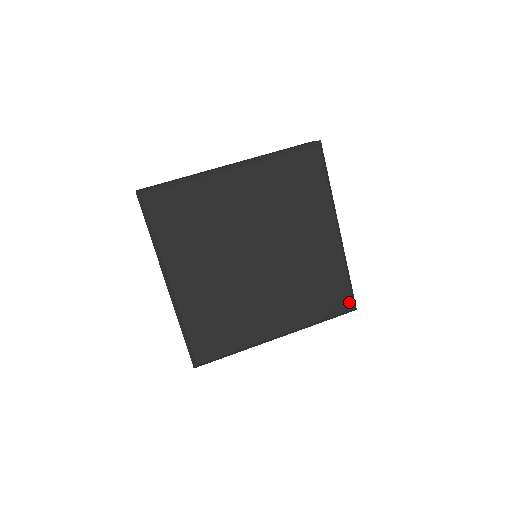
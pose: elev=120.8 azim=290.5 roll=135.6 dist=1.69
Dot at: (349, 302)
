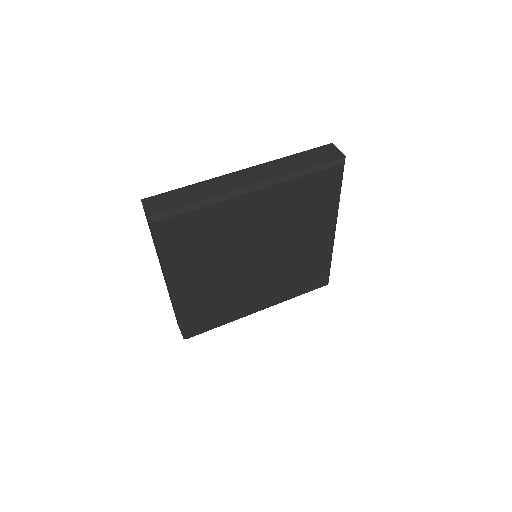
Dot at: (325, 281)
